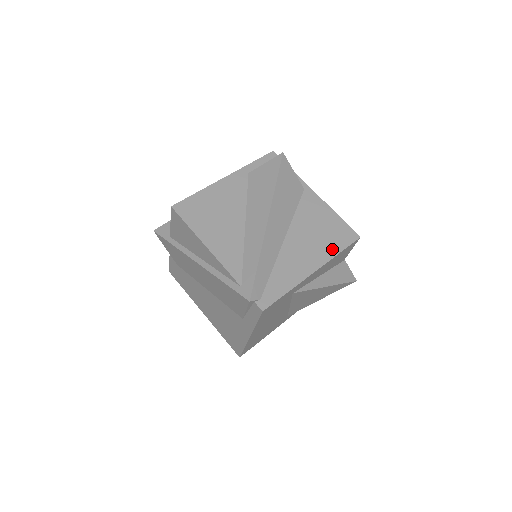
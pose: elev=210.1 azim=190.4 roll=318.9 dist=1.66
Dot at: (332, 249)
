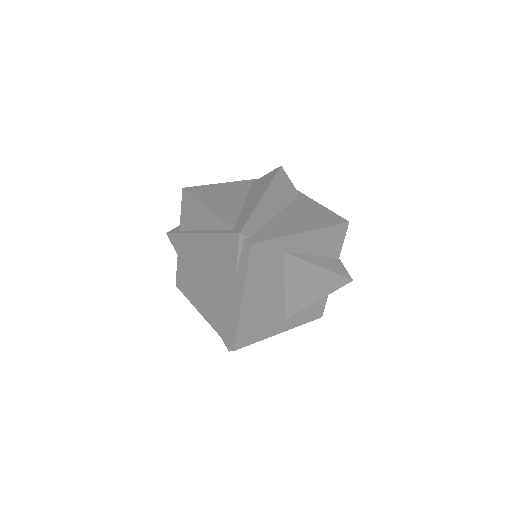
Dot at: (322, 224)
